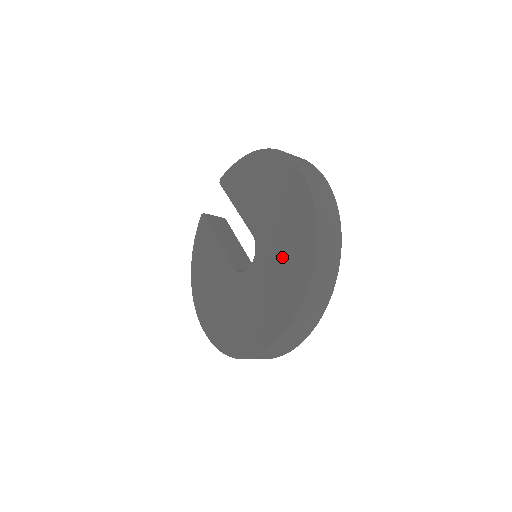
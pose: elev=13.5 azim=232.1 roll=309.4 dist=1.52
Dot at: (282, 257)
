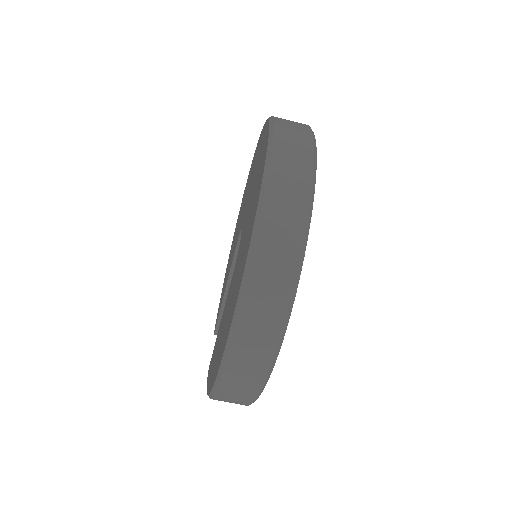
Dot at: occluded
